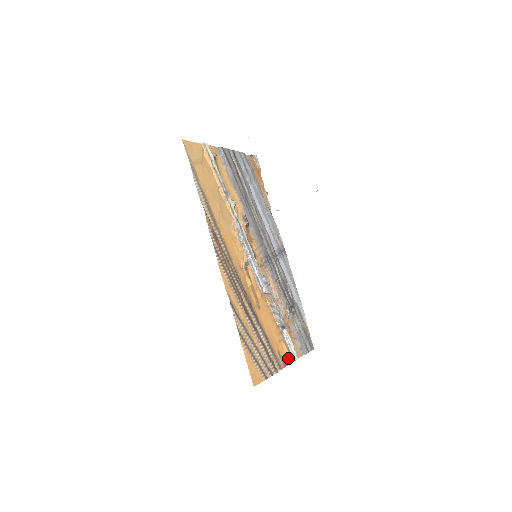
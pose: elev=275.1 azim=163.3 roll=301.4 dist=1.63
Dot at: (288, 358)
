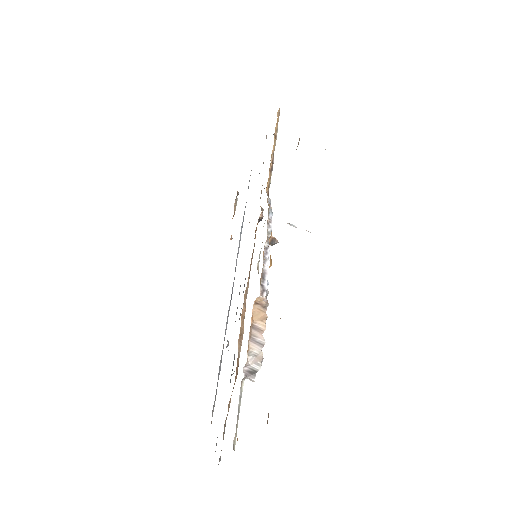
Dot at: occluded
